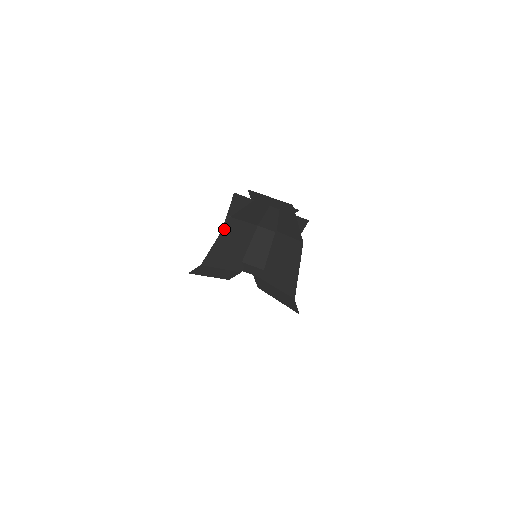
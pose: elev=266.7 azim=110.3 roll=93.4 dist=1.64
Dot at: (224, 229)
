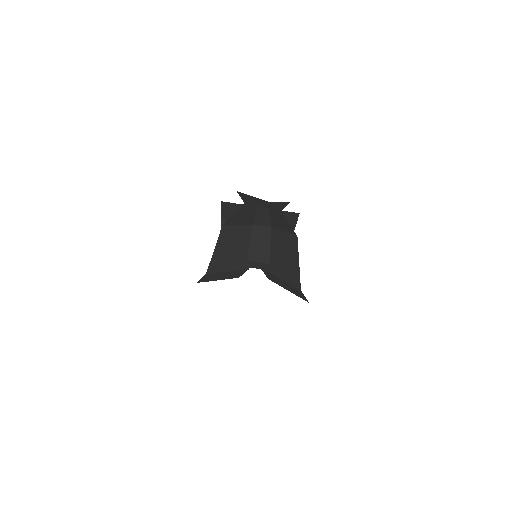
Dot at: (220, 237)
